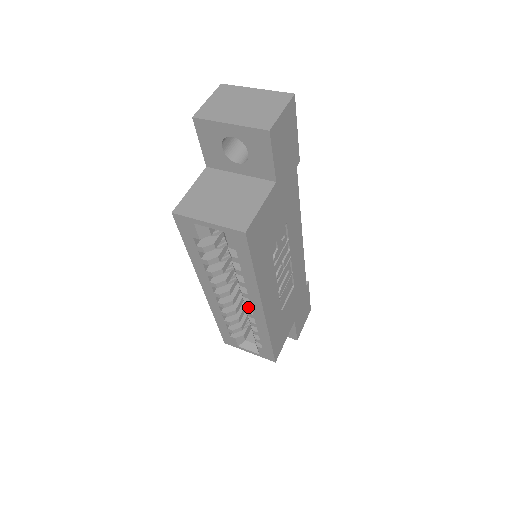
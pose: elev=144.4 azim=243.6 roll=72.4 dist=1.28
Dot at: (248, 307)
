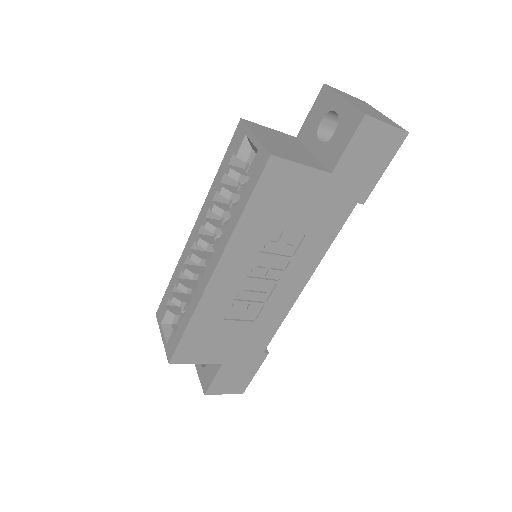
Dot at: (206, 264)
